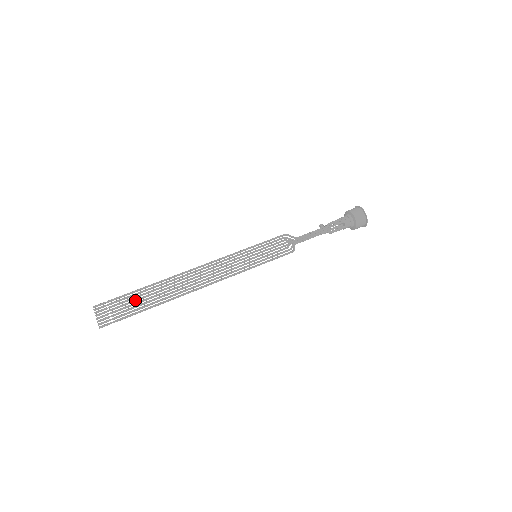
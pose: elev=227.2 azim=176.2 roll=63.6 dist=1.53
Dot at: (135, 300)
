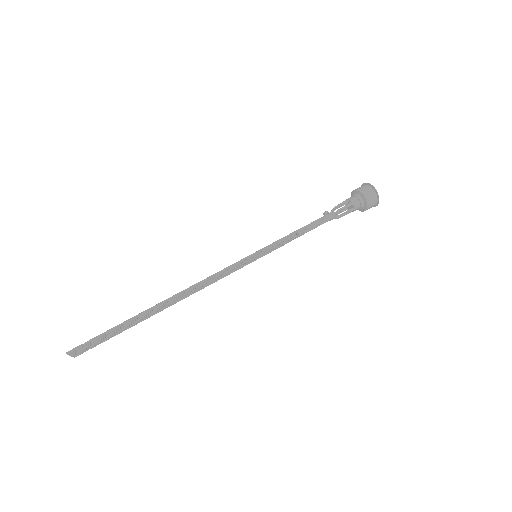
Dot at: occluded
